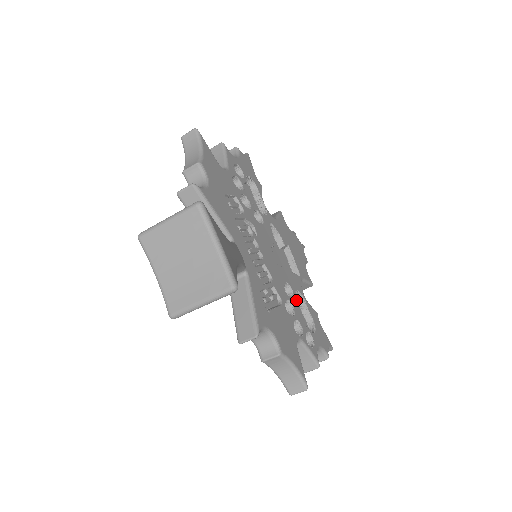
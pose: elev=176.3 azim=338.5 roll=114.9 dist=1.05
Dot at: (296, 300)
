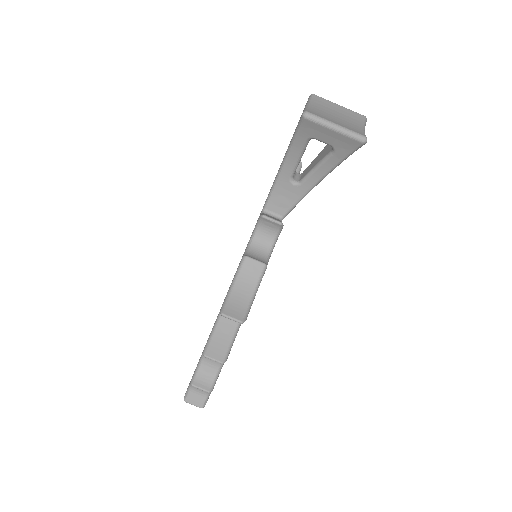
Dot at: occluded
